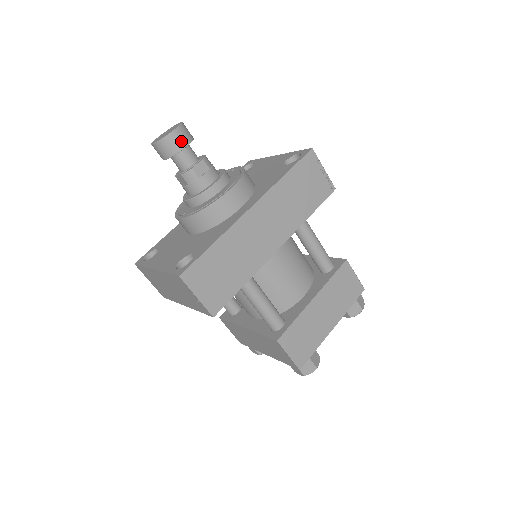
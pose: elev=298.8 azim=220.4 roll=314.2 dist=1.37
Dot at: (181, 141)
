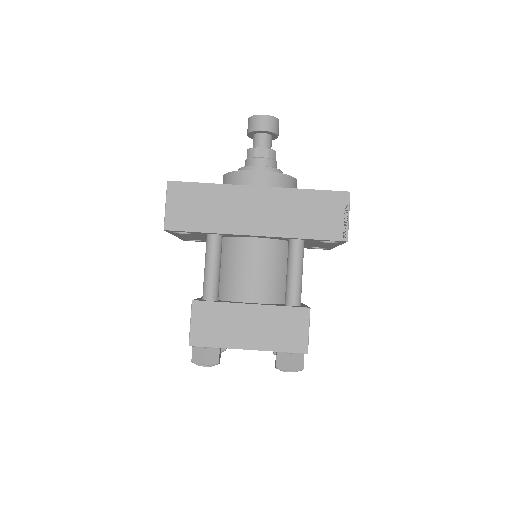
Dot at: (262, 125)
